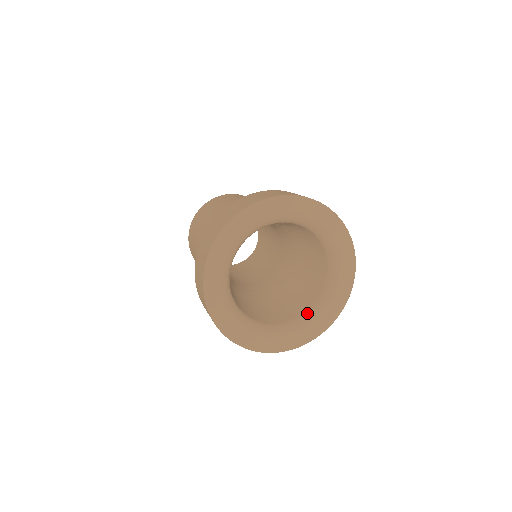
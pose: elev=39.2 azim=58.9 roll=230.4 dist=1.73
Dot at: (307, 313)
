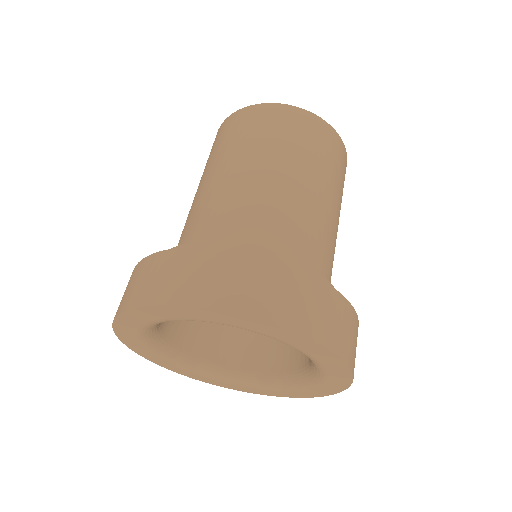
Dot at: (230, 372)
